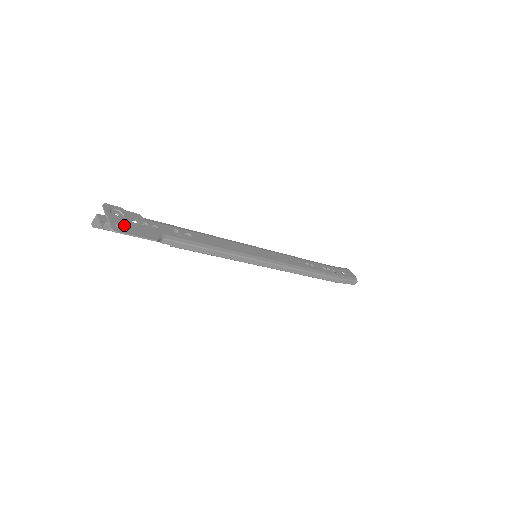
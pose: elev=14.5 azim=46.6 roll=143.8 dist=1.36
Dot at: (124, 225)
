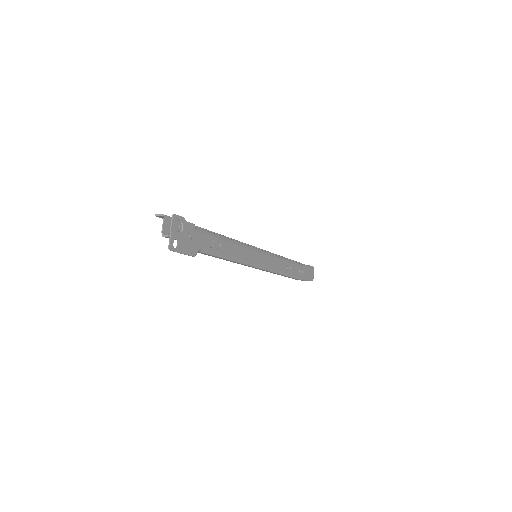
Dot at: (179, 241)
